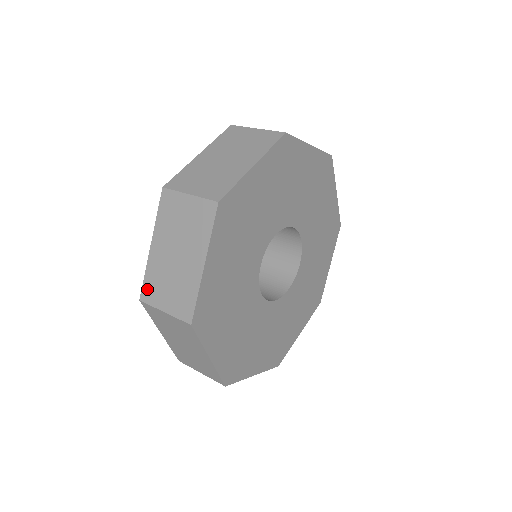
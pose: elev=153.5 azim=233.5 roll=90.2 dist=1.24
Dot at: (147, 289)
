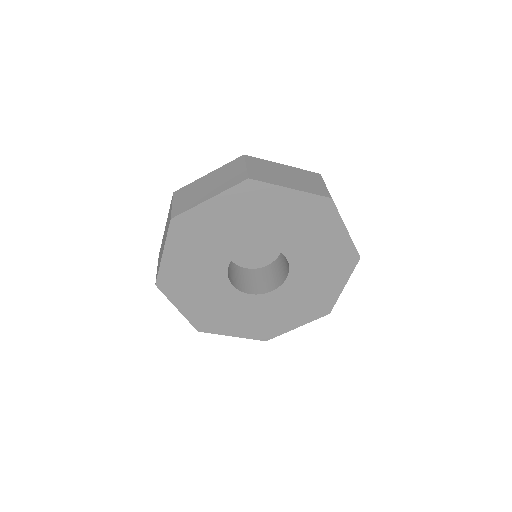
Dot at: (181, 190)
